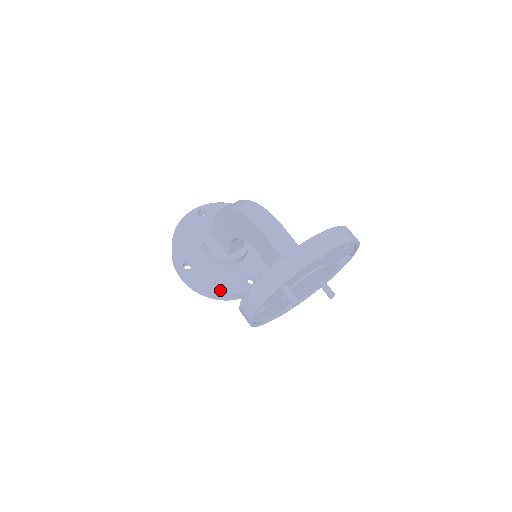
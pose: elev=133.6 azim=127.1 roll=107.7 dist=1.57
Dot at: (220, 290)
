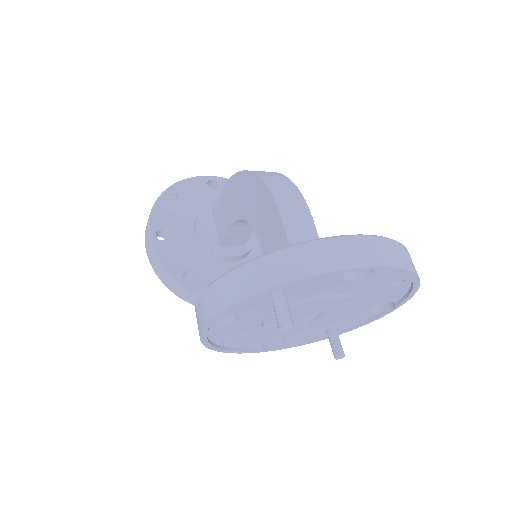
Dot at: (188, 285)
